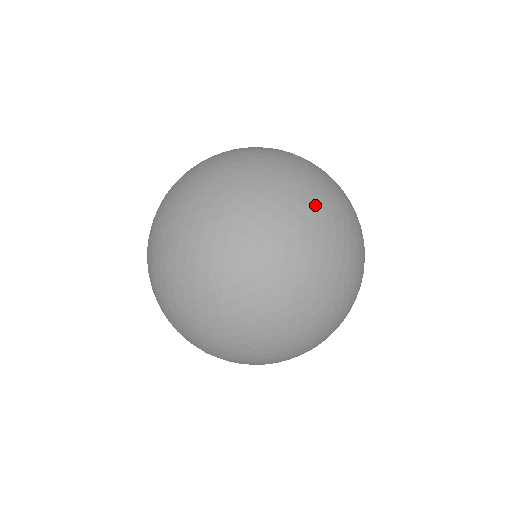
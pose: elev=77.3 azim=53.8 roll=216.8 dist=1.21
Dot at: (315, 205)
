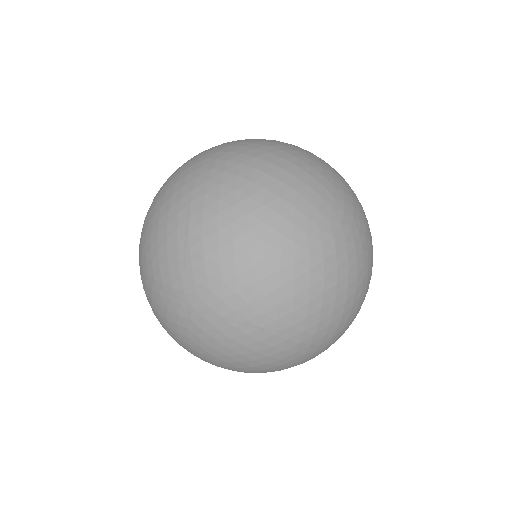
Dot at: (298, 154)
